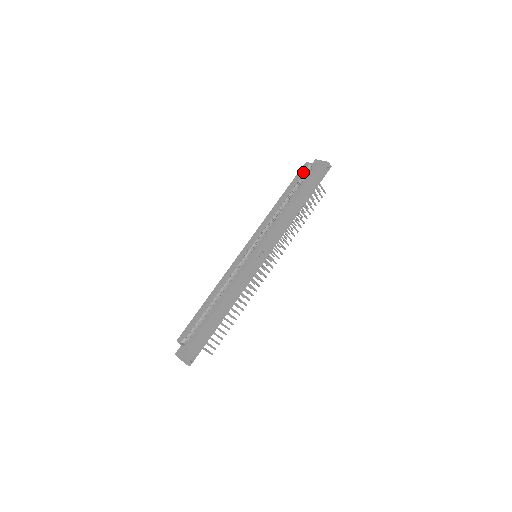
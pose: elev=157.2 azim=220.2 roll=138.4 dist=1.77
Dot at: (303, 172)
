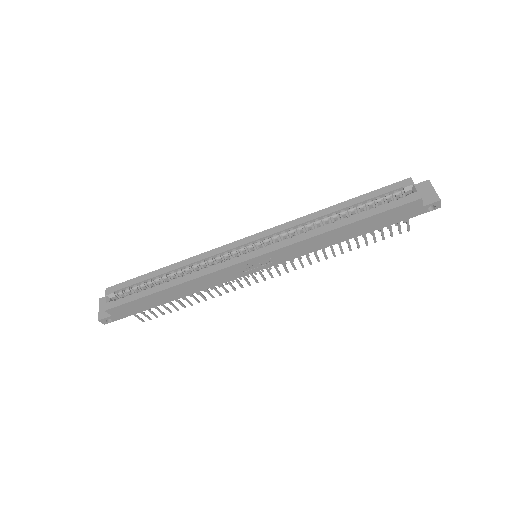
Dot at: (394, 190)
